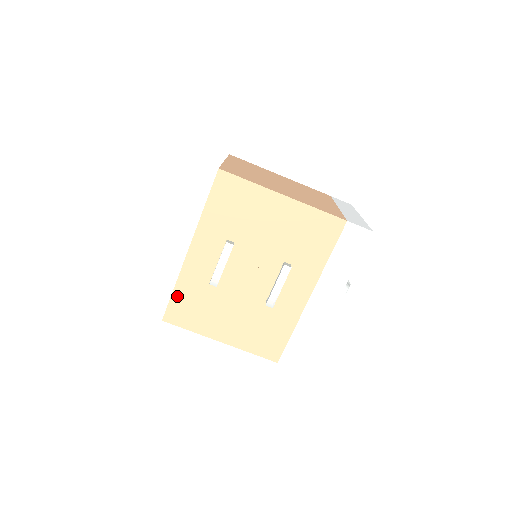
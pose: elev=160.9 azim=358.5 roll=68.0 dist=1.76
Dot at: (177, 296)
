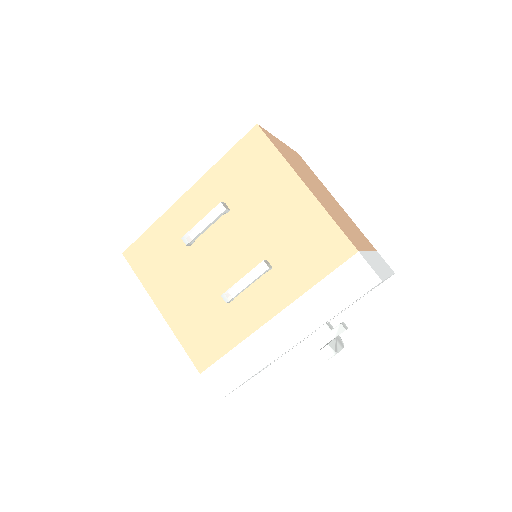
Dot at: (149, 236)
